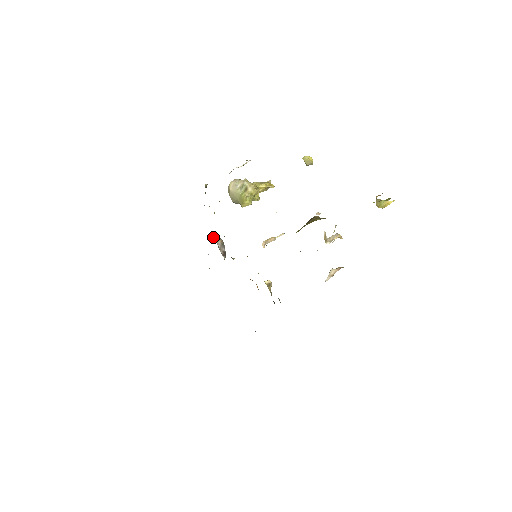
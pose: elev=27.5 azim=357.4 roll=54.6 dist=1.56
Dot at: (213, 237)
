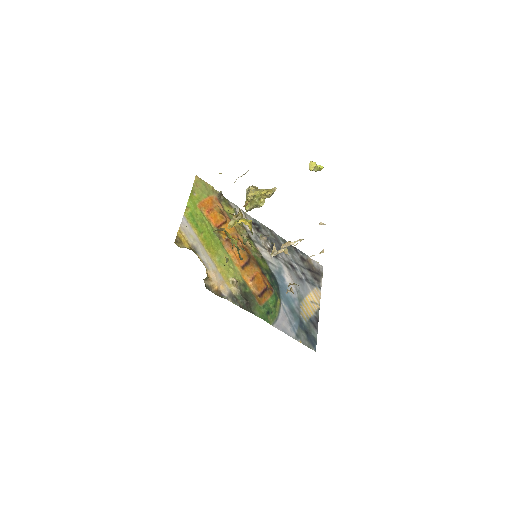
Dot at: (261, 234)
